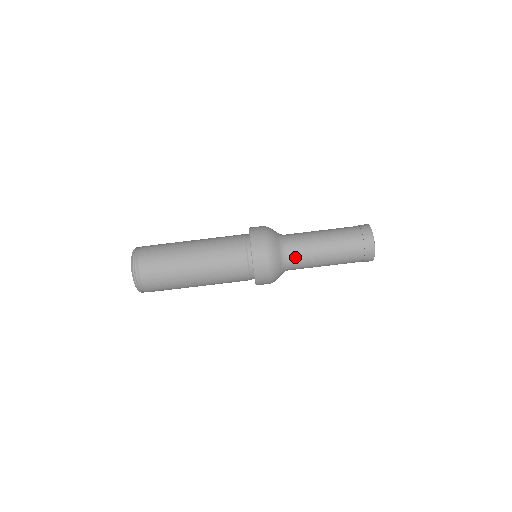
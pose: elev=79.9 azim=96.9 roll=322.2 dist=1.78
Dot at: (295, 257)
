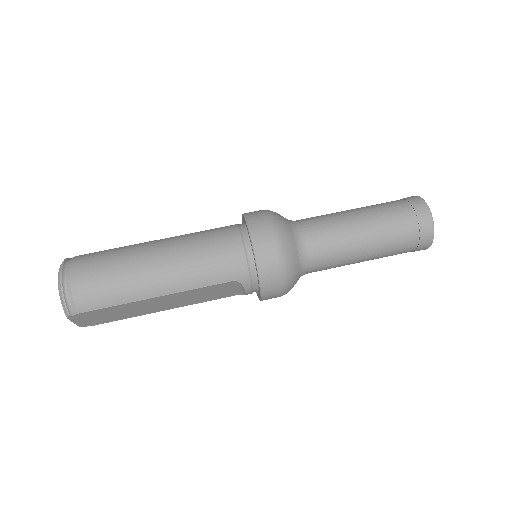
Dot at: (308, 220)
